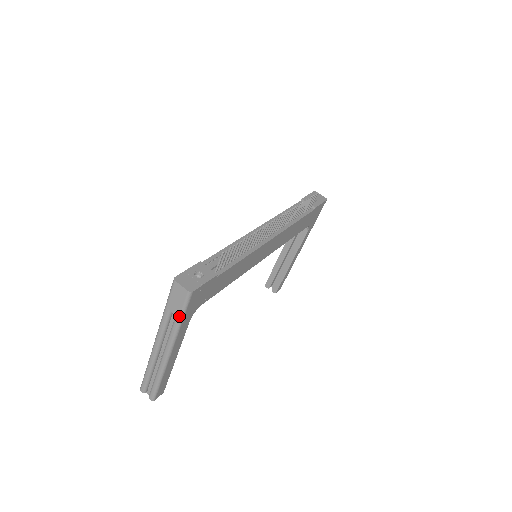
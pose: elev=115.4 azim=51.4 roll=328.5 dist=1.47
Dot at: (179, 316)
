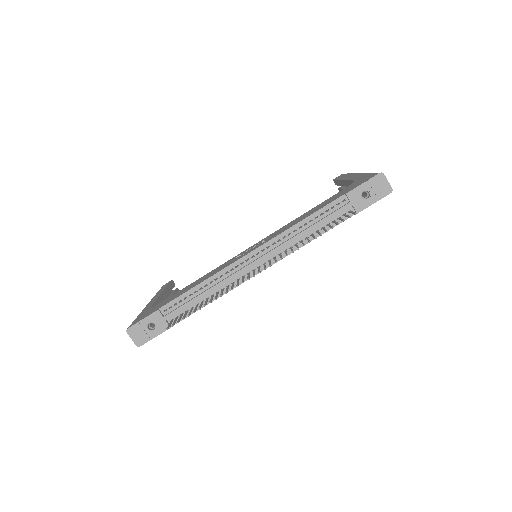
Dot at: occluded
